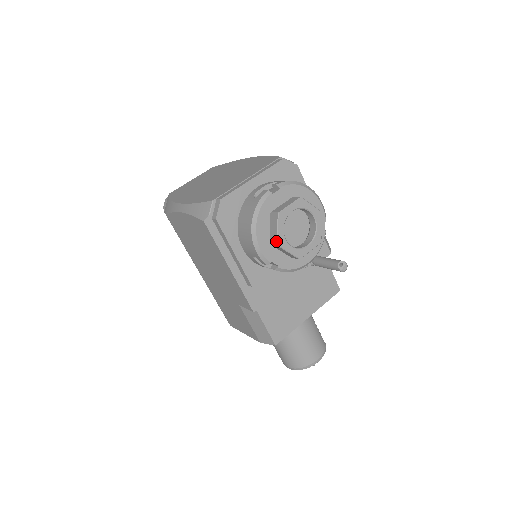
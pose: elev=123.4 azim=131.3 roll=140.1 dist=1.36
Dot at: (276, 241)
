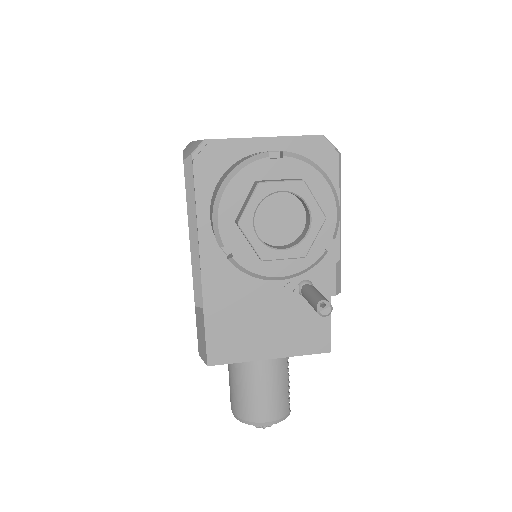
Dot at: (239, 218)
